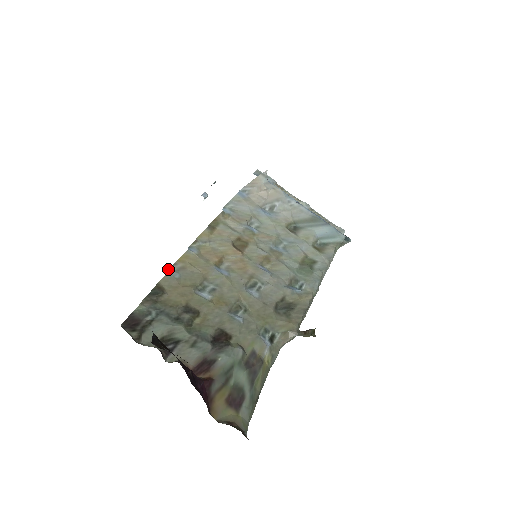
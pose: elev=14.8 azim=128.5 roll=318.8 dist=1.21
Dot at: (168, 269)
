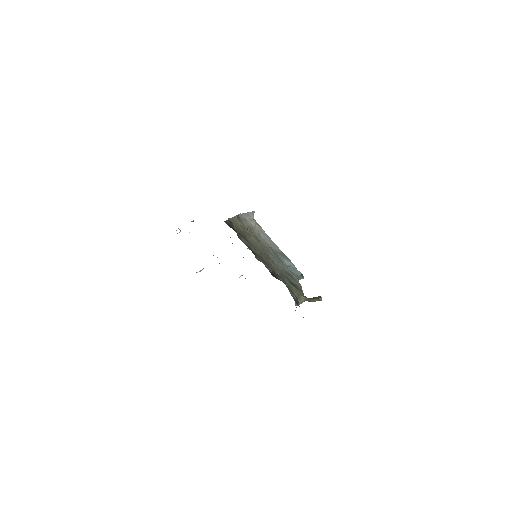
Dot at: (228, 218)
